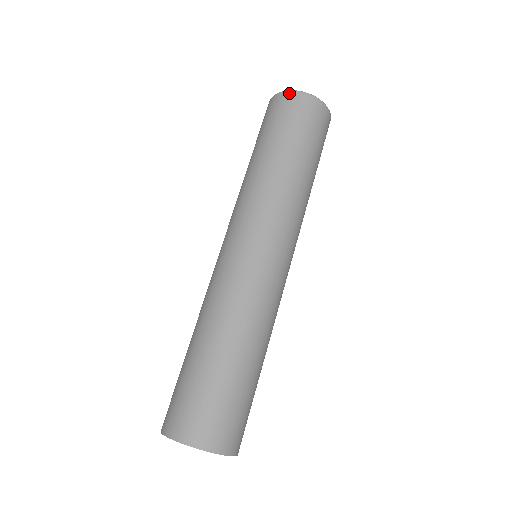
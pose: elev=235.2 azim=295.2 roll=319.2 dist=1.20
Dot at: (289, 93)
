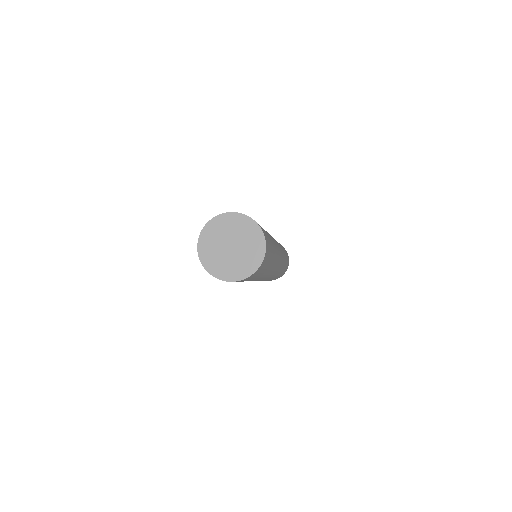
Dot at: occluded
